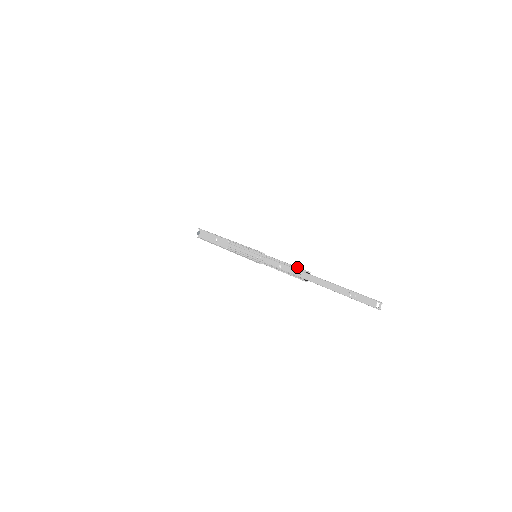
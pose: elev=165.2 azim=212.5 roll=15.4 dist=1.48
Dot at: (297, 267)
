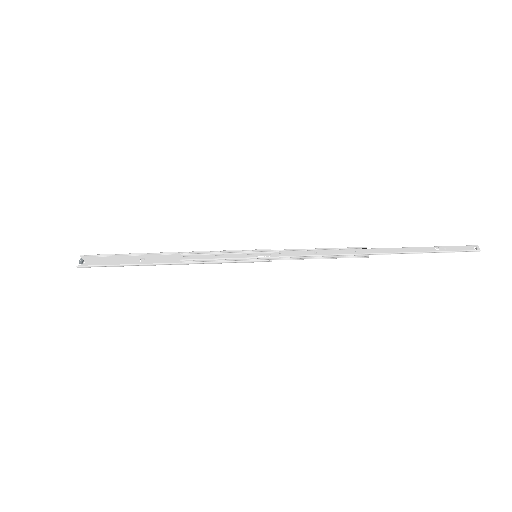
Dot at: occluded
